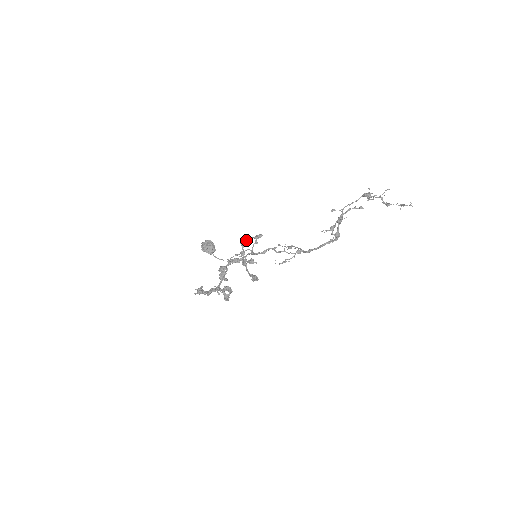
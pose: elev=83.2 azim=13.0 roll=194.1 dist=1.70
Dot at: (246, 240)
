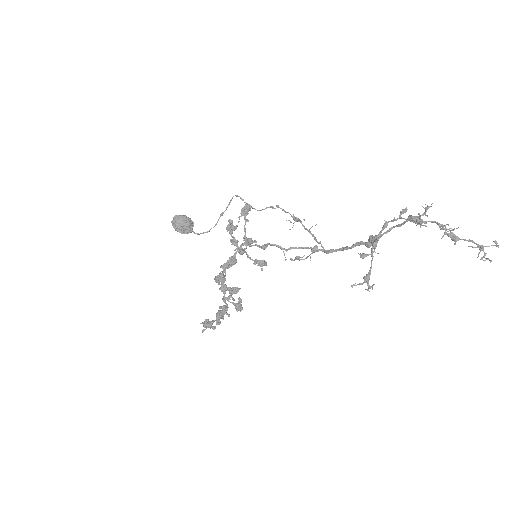
Dot at: (231, 223)
